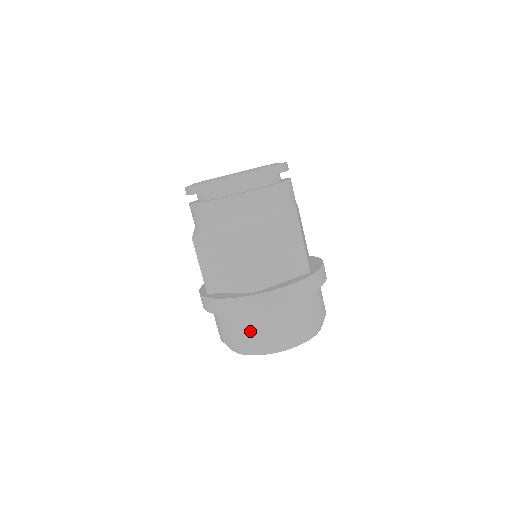
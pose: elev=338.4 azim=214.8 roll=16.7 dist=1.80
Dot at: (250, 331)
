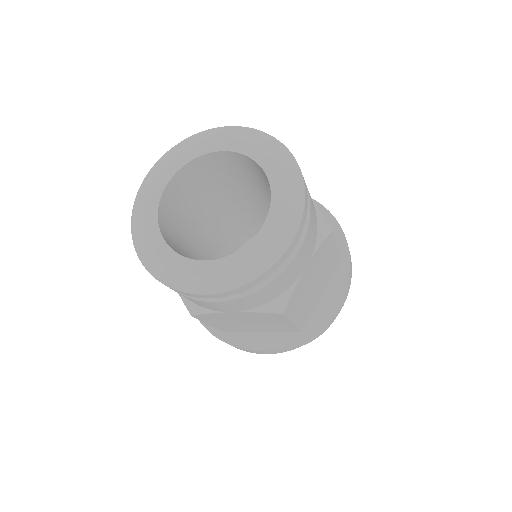
Dot at: occluded
